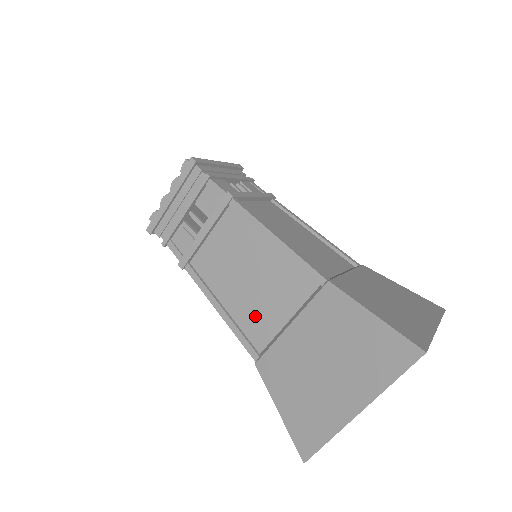
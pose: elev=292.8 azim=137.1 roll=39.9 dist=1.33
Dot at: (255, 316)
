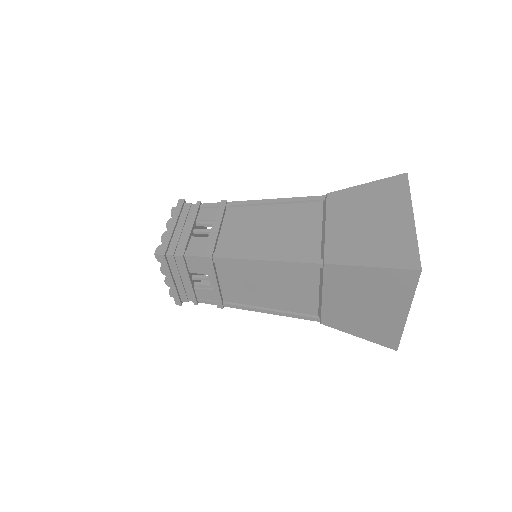
Dot at: (296, 244)
